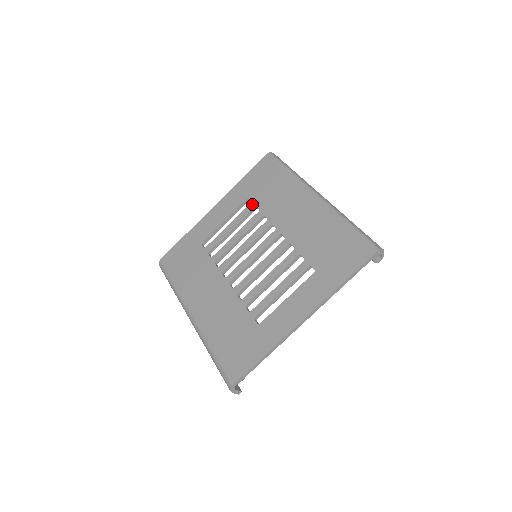
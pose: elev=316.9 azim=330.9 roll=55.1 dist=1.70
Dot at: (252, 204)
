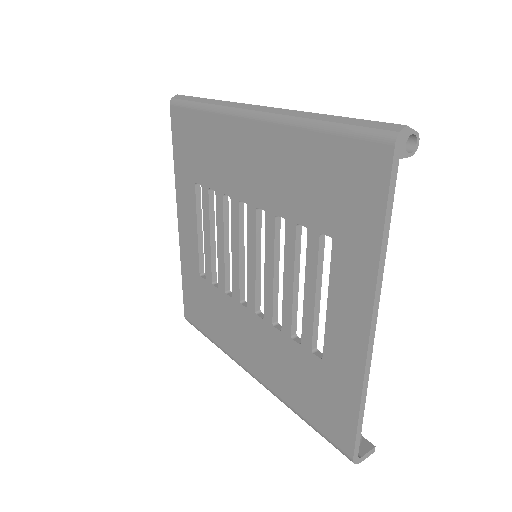
Dot at: (203, 188)
